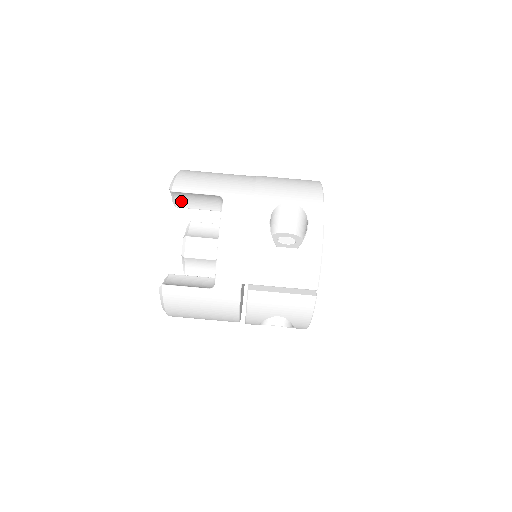
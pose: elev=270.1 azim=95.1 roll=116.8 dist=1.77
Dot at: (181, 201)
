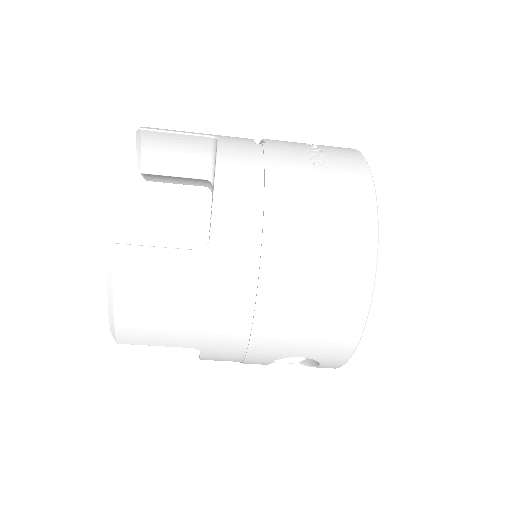
Dot at: occluded
